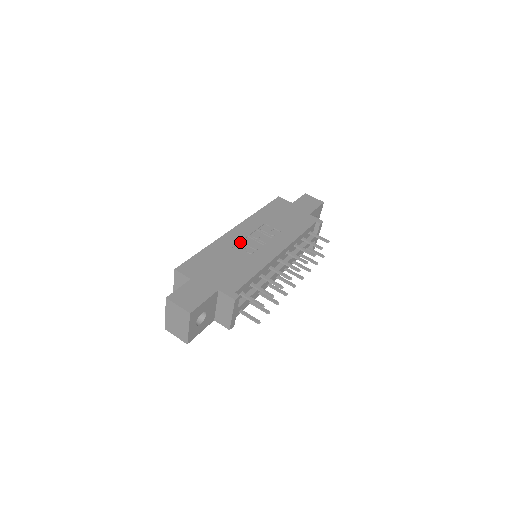
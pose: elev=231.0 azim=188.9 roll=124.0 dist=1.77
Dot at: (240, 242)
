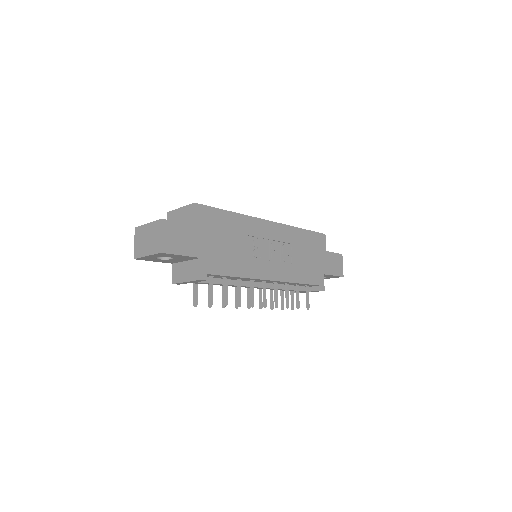
Dot at: (259, 238)
